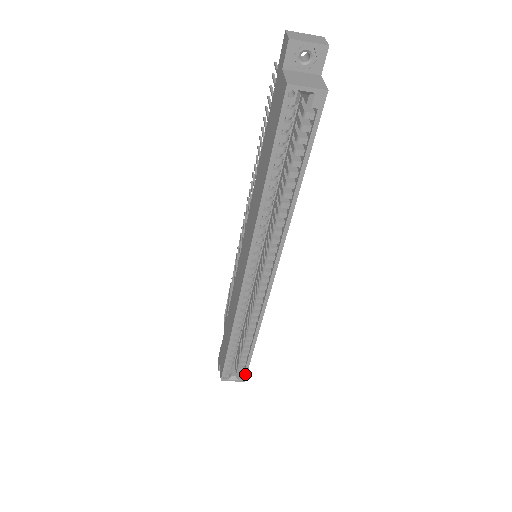
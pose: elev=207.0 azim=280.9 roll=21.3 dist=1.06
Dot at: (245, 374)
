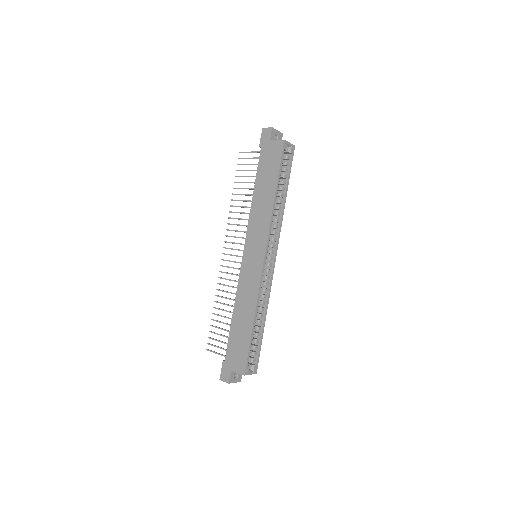
Dot at: (257, 364)
